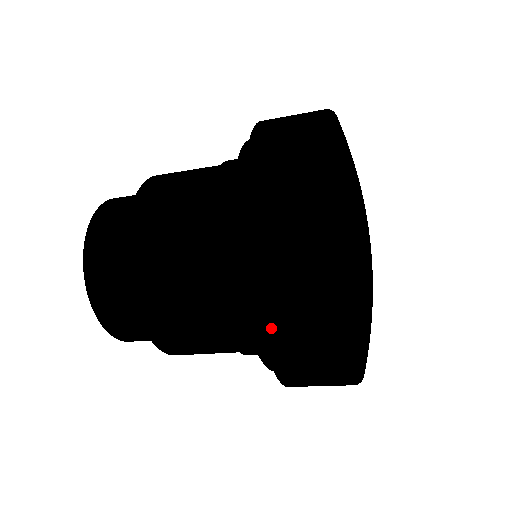
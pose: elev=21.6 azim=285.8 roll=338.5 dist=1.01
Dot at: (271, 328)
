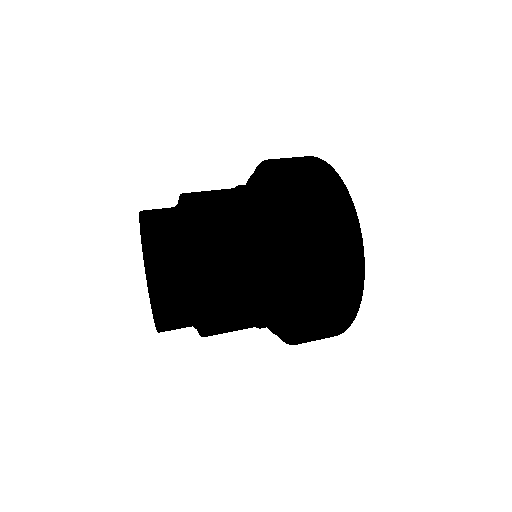
Dot at: (322, 283)
